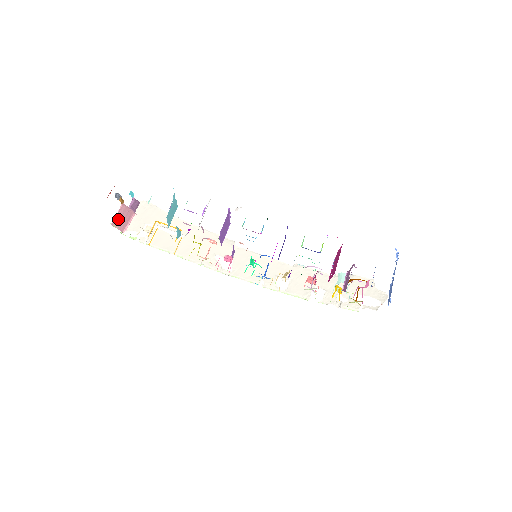
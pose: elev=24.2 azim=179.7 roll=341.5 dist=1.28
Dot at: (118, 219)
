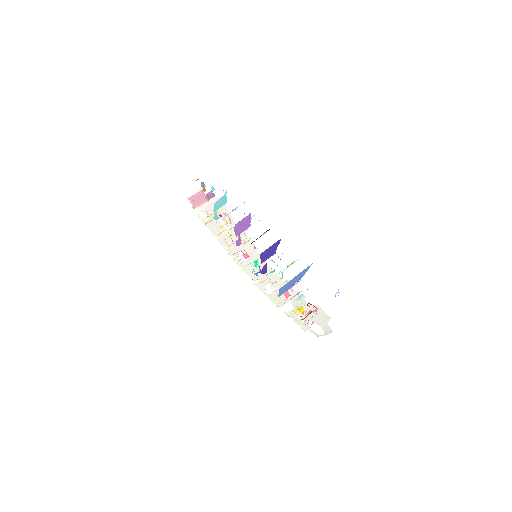
Dot at: (195, 198)
